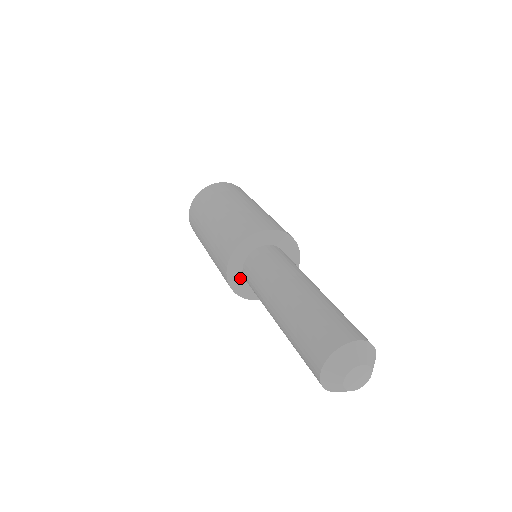
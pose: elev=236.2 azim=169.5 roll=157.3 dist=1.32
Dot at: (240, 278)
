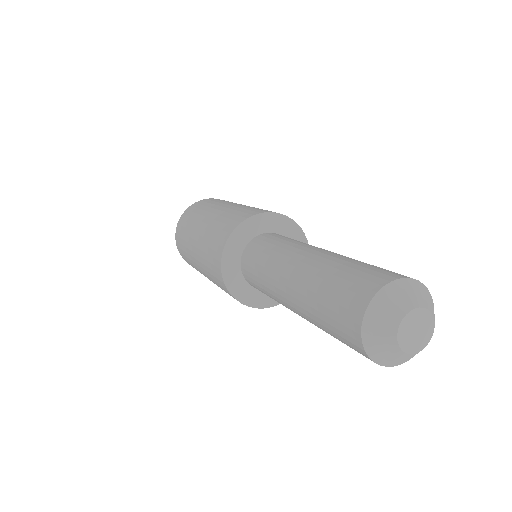
Dot at: (250, 290)
